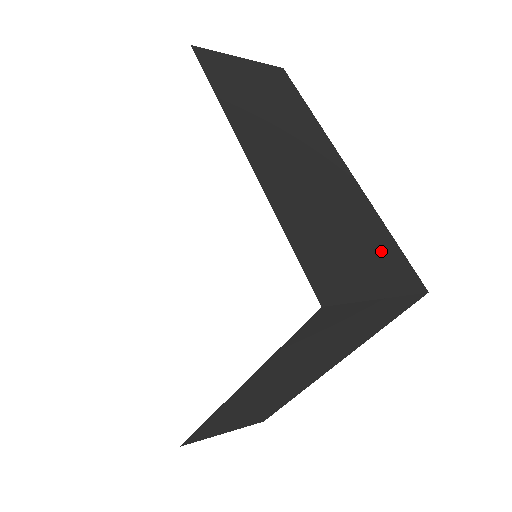
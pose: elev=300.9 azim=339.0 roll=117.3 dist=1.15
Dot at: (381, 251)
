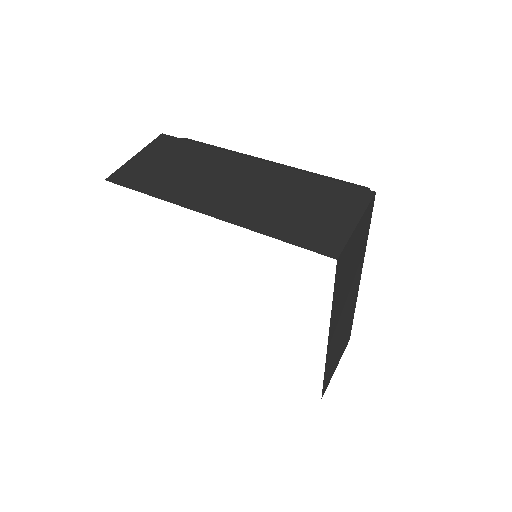
Dot at: (331, 195)
